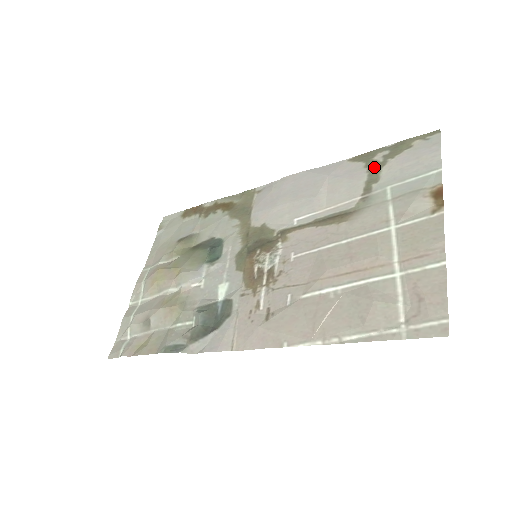
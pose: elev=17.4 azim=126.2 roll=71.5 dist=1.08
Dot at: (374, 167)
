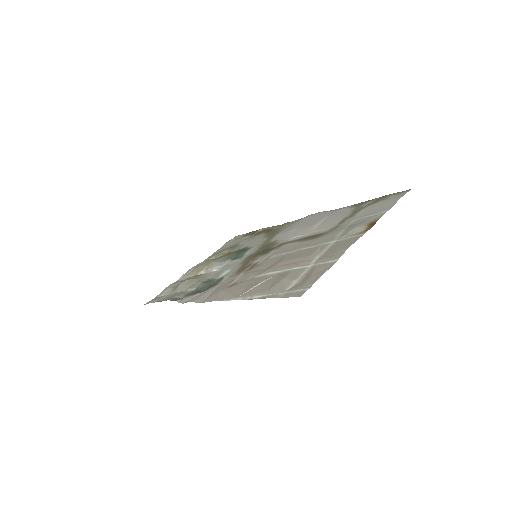
Dot at: (357, 210)
